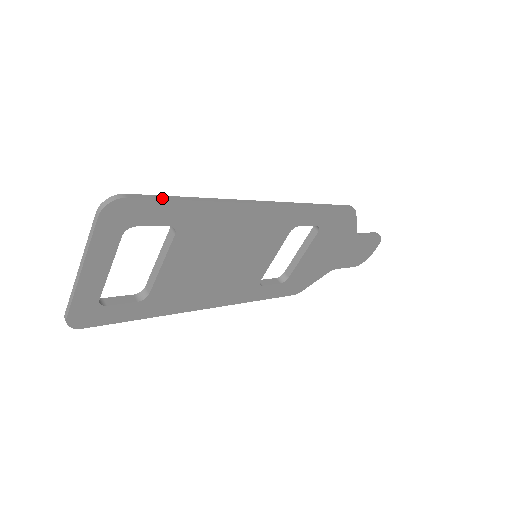
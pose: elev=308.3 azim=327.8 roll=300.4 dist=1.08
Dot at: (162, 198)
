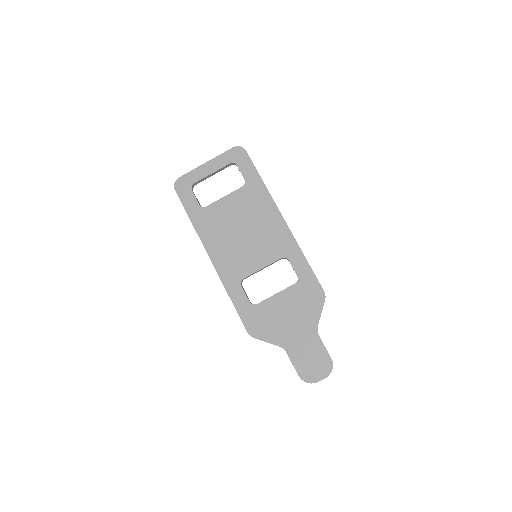
Dot at: occluded
